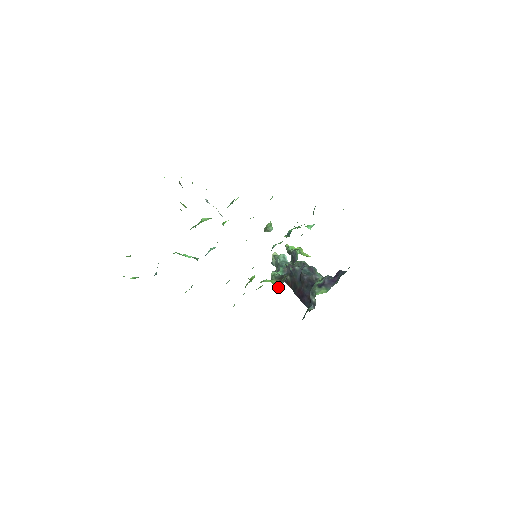
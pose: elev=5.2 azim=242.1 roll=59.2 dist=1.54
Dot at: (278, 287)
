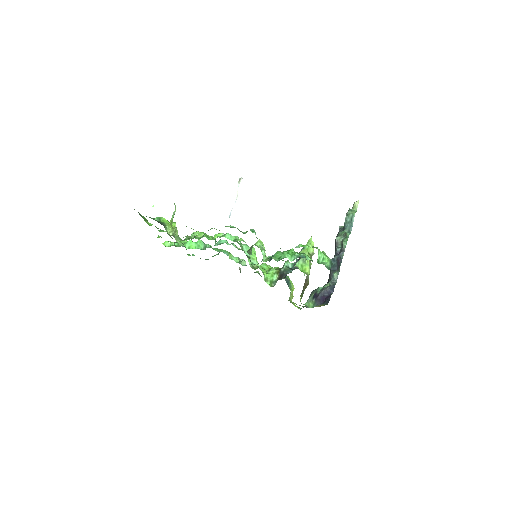
Dot at: (271, 286)
